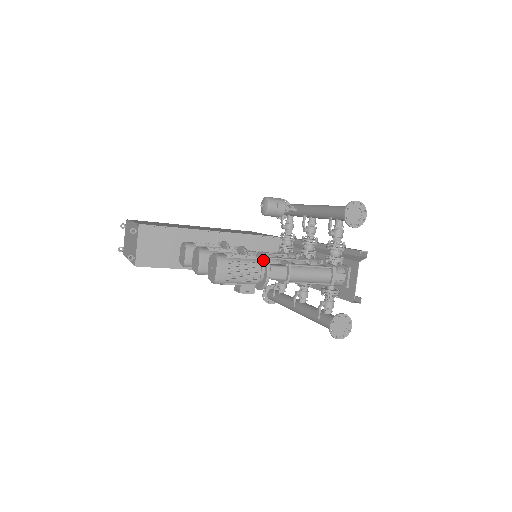
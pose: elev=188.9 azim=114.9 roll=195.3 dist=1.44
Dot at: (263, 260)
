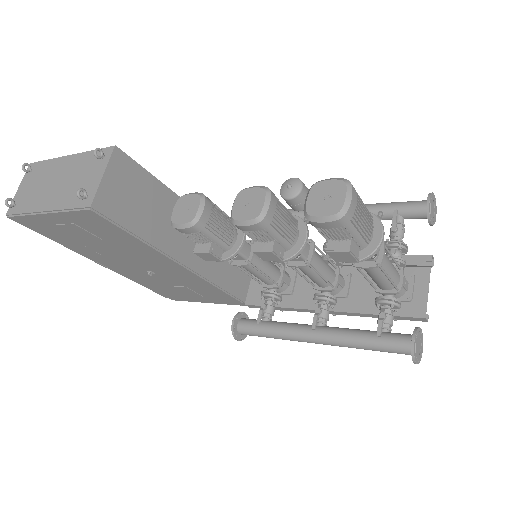
Dot at: occluded
